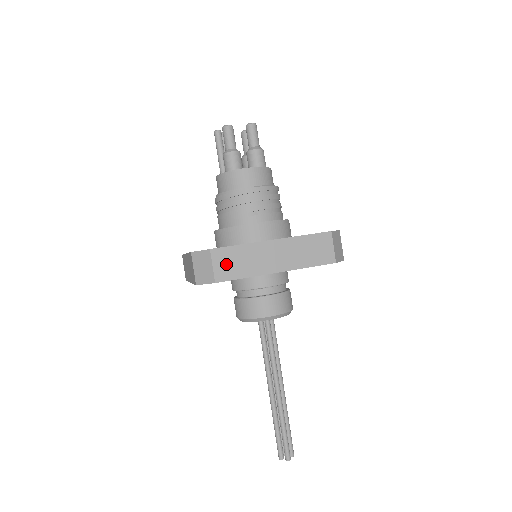
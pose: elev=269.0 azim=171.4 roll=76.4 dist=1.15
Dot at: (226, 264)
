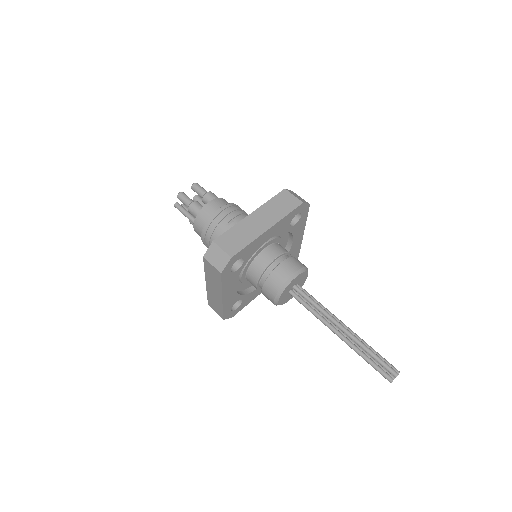
Dot at: (230, 243)
